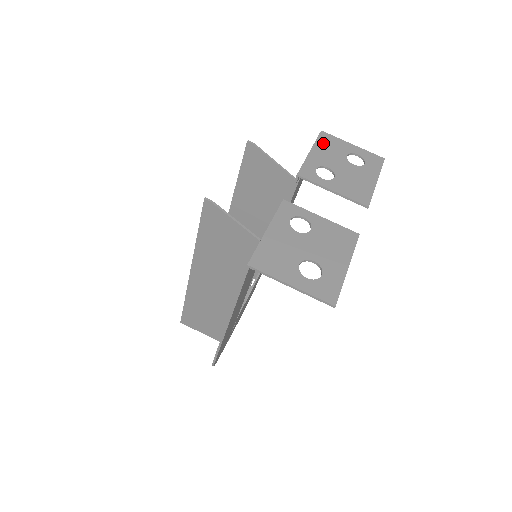
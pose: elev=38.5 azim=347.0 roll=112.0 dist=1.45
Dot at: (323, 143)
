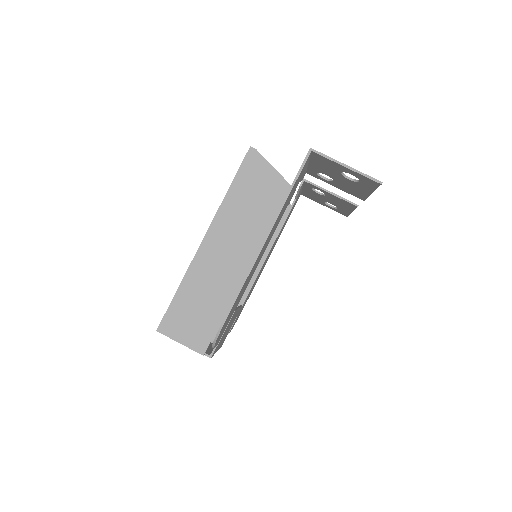
Dot at: occluded
